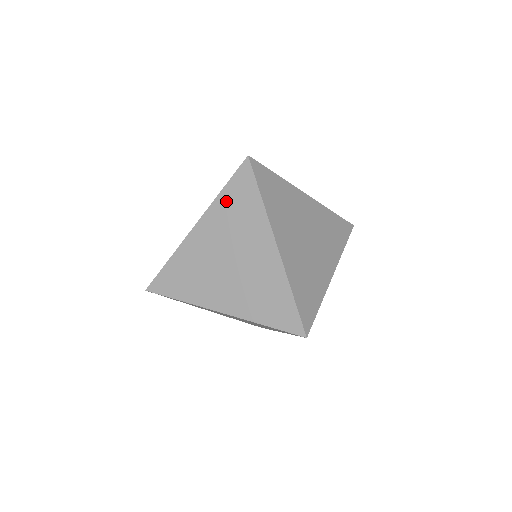
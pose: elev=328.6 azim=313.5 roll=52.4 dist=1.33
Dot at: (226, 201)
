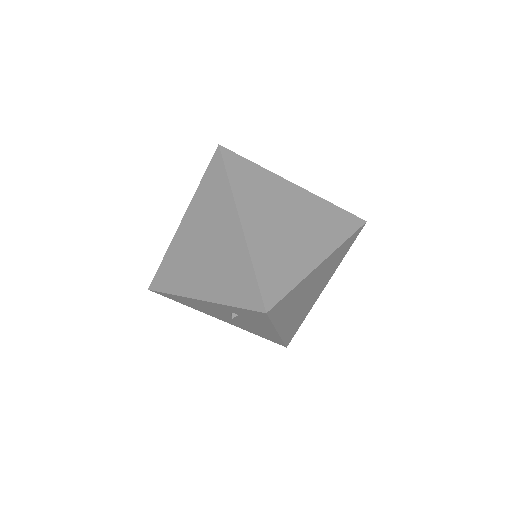
Dot at: occluded
